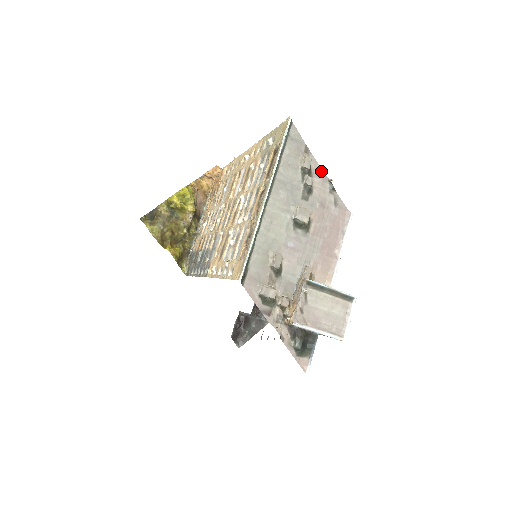
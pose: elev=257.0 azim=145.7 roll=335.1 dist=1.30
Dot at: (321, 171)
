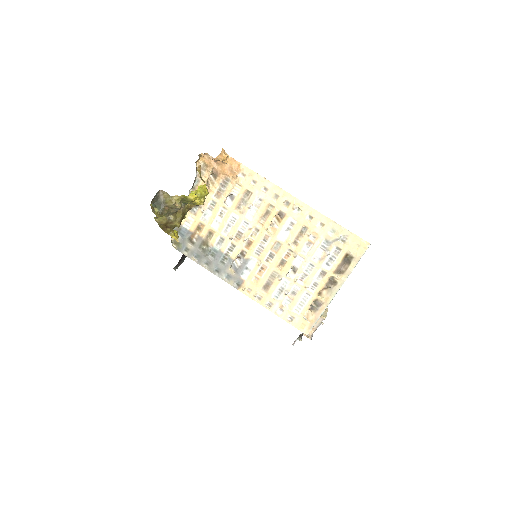
Dot at: occluded
